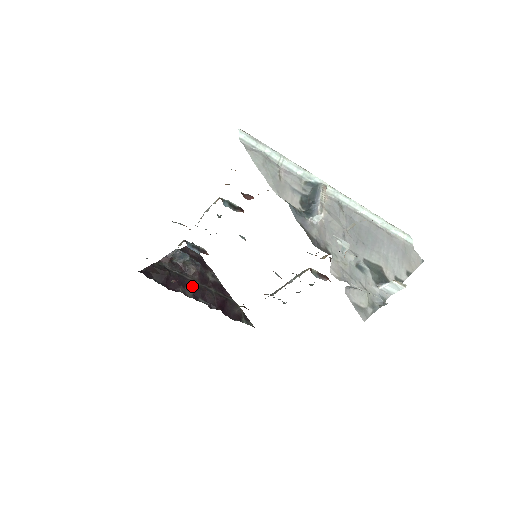
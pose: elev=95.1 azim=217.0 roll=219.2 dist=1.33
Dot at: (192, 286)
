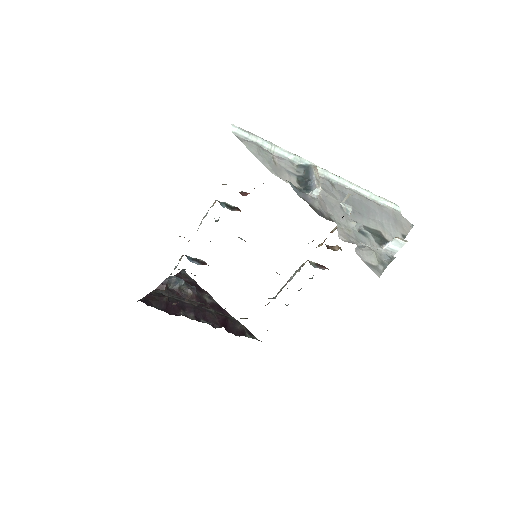
Dot at: (192, 309)
